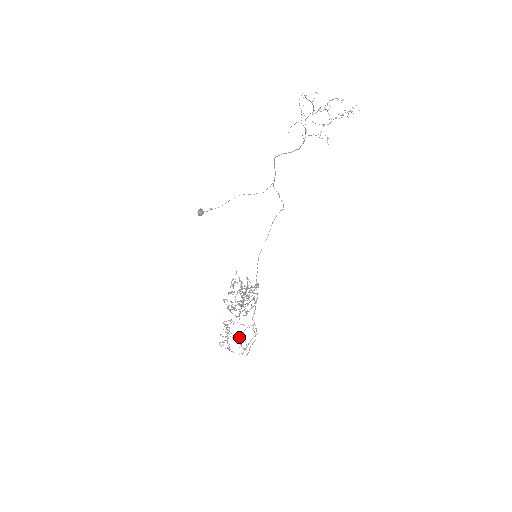
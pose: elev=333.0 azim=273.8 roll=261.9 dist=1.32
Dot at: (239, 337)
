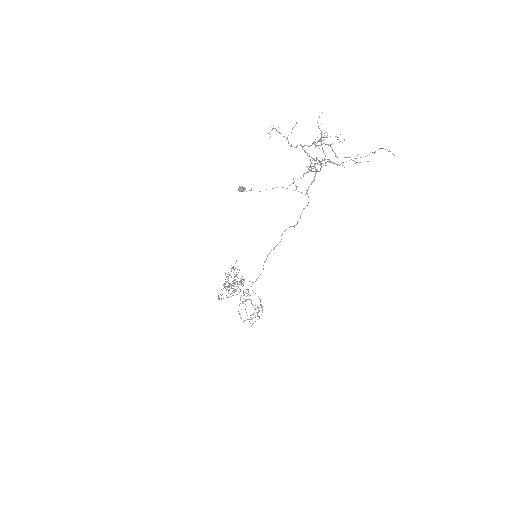
Dot at: (258, 307)
